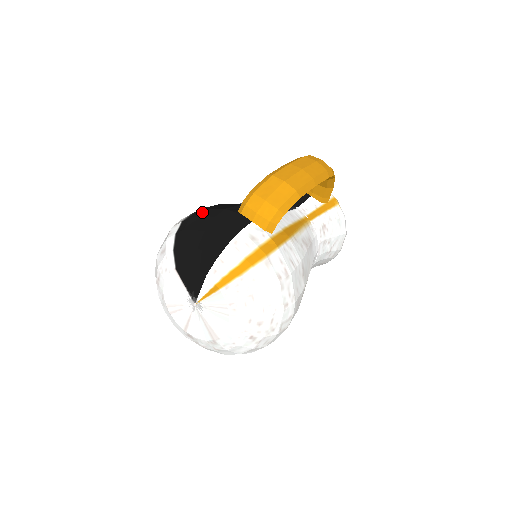
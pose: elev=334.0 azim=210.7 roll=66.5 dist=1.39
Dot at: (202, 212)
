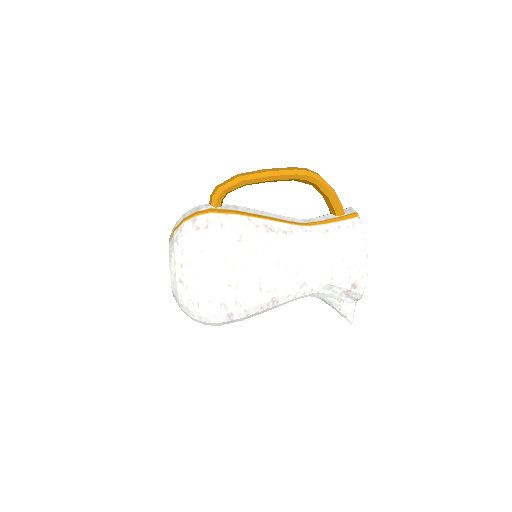
Dot at: occluded
